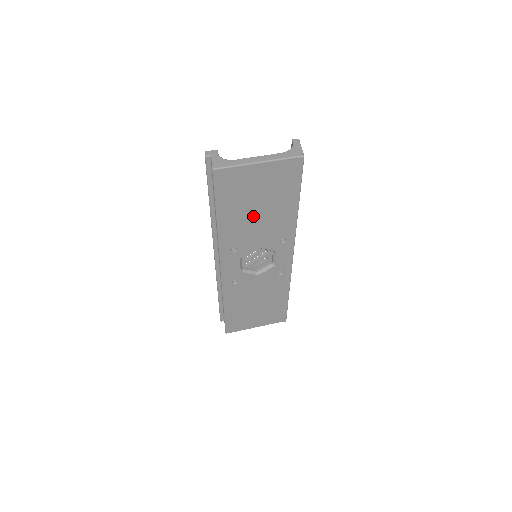
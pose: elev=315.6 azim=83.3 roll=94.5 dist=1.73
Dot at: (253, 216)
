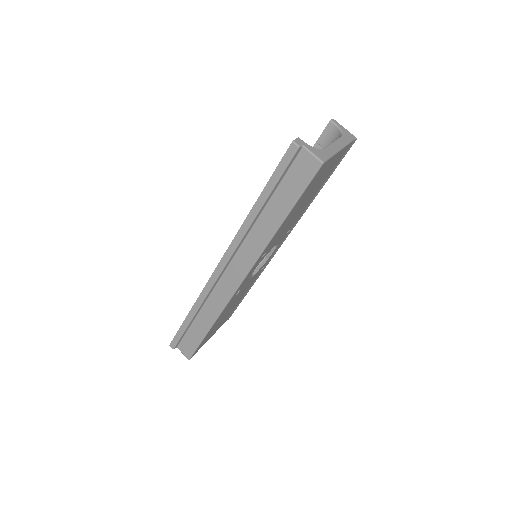
Dot at: occluded
